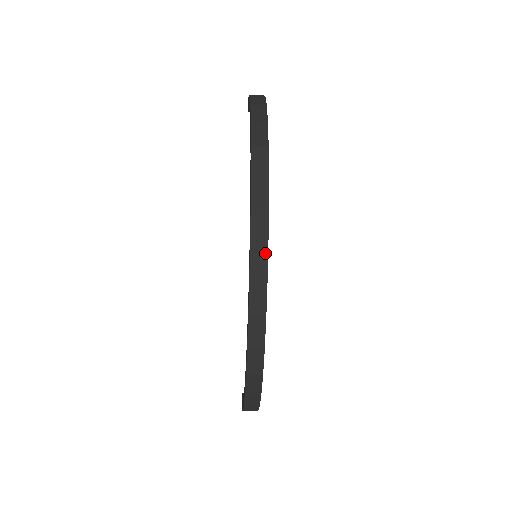
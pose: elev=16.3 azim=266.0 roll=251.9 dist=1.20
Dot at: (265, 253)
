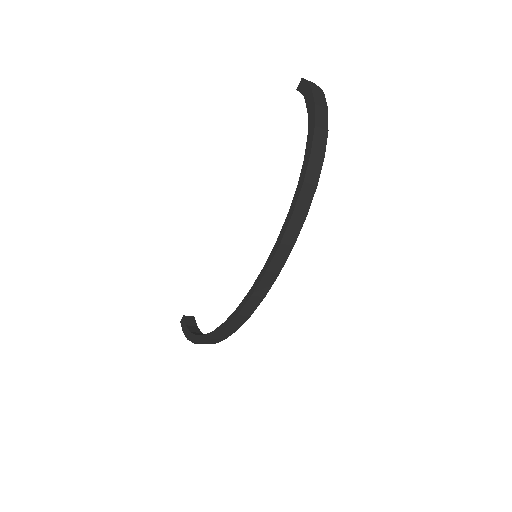
Dot at: (274, 278)
